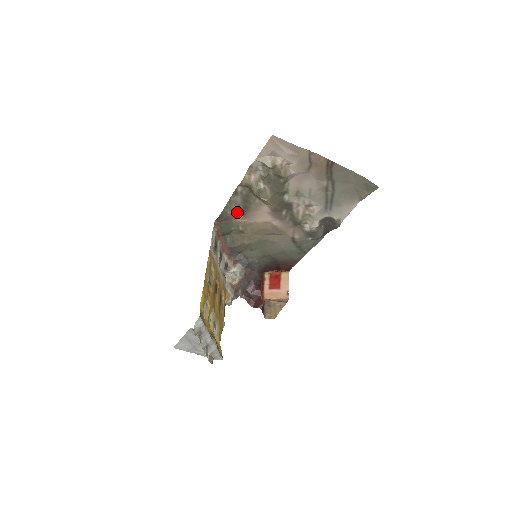
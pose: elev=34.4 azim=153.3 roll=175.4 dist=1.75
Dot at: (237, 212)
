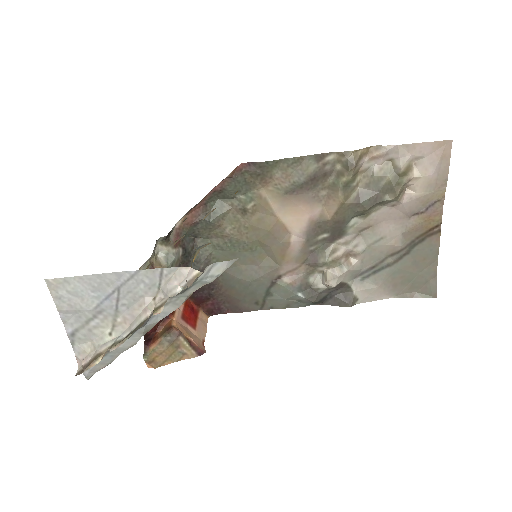
Dot at: (282, 181)
